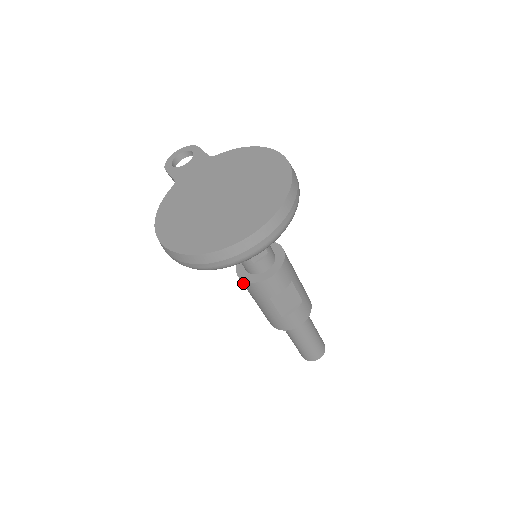
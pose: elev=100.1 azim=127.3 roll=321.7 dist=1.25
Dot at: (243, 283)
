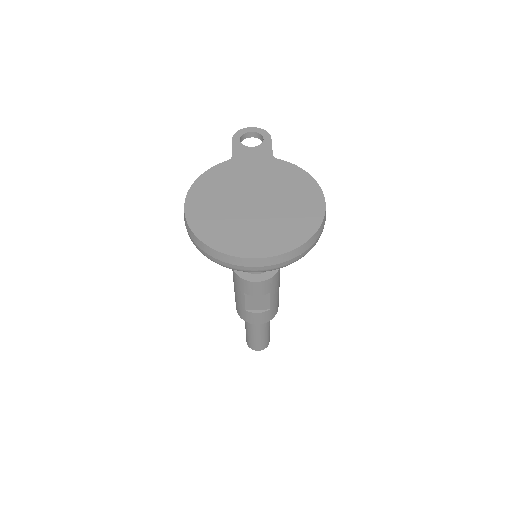
Dot at: (232, 269)
